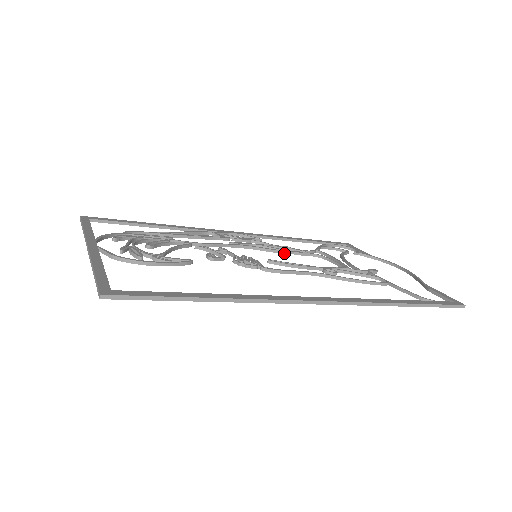
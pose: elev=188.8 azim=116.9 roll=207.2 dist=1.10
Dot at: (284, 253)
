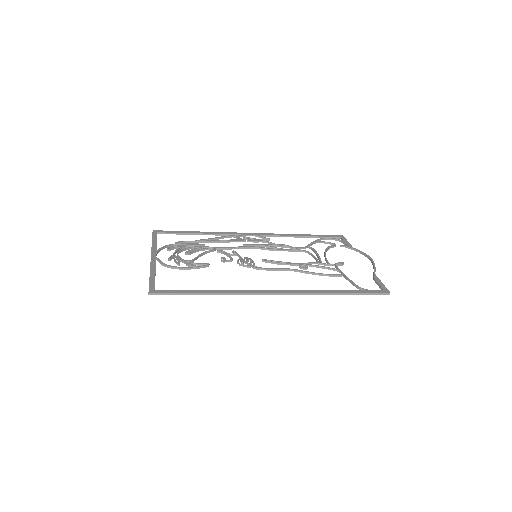
Dot at: occluded
